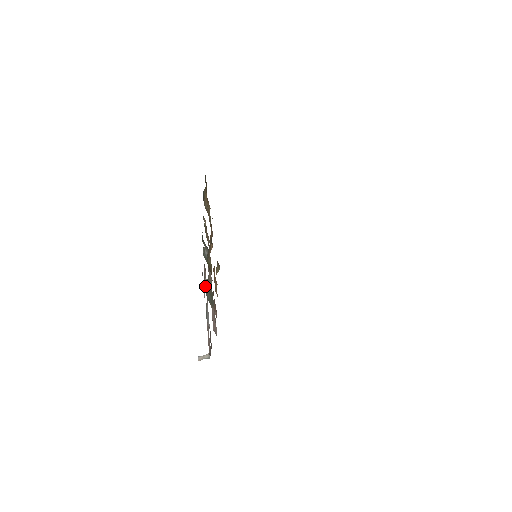
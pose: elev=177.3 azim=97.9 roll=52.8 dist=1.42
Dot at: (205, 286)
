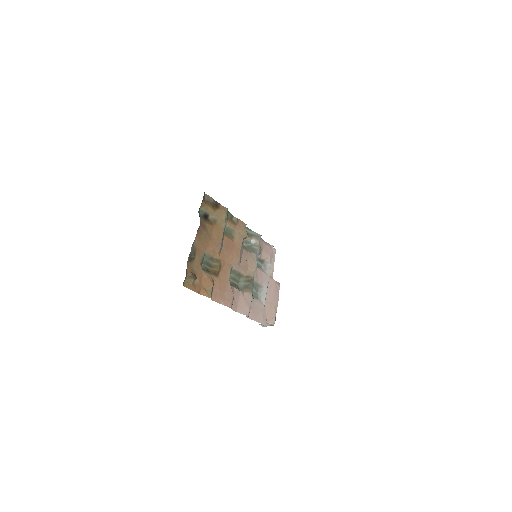
Dot at: (267, 265)
